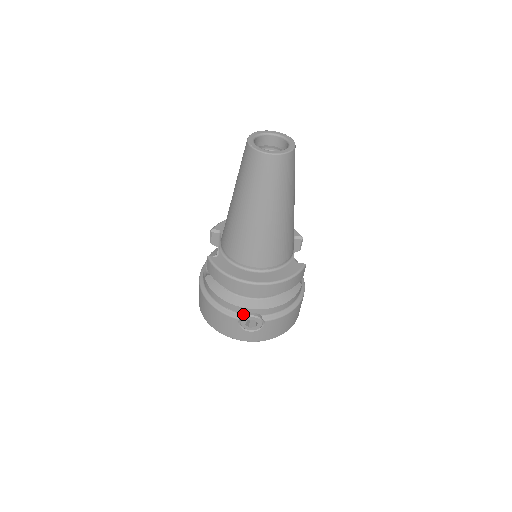
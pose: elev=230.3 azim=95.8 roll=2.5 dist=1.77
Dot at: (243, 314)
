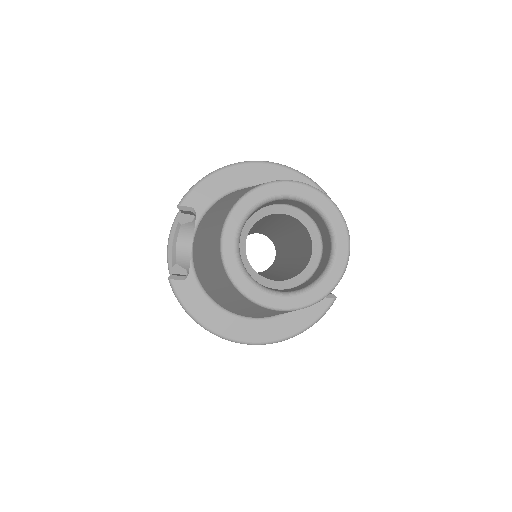
Dot at: occluded
